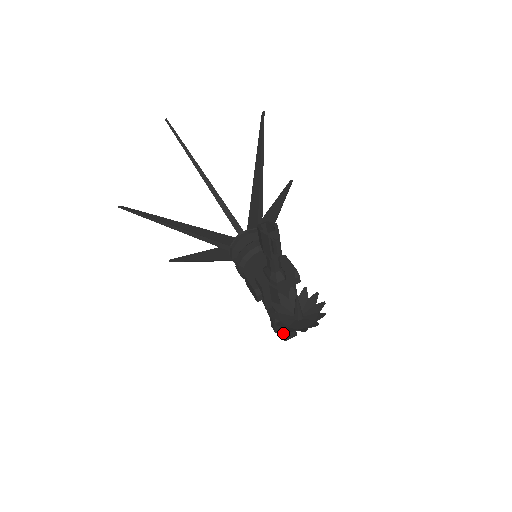
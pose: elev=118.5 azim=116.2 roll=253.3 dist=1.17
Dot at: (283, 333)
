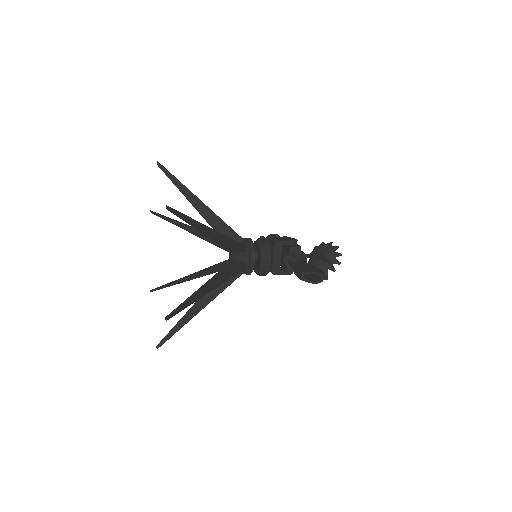
Dot at: occluded
